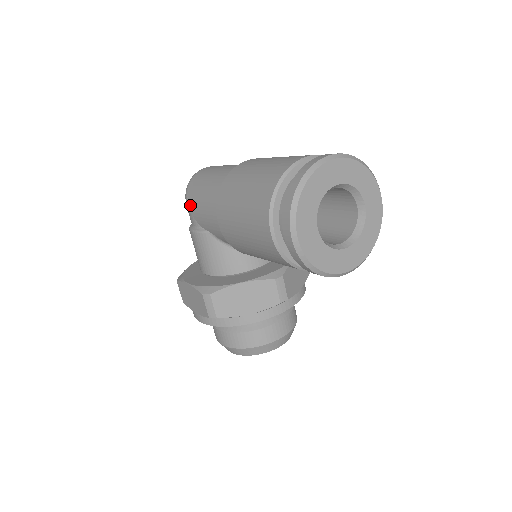
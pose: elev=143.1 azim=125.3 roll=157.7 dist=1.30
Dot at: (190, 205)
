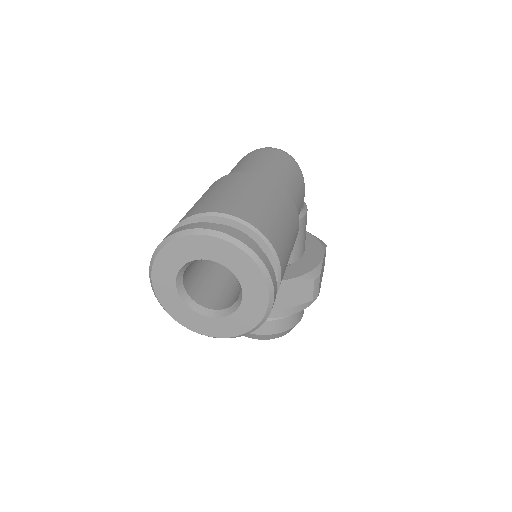
Dot at: occluded
